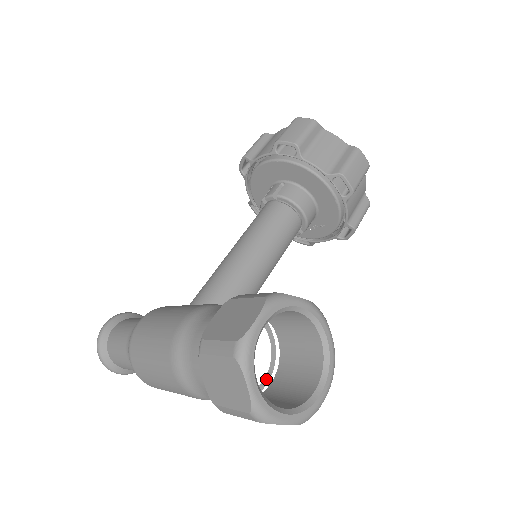
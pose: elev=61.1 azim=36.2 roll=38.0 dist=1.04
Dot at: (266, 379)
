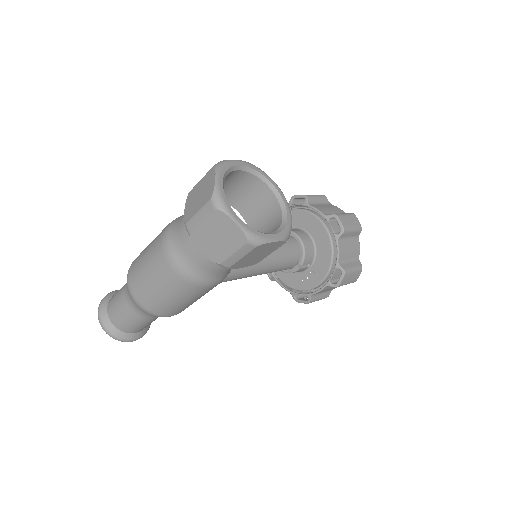
Dot at: occluded
